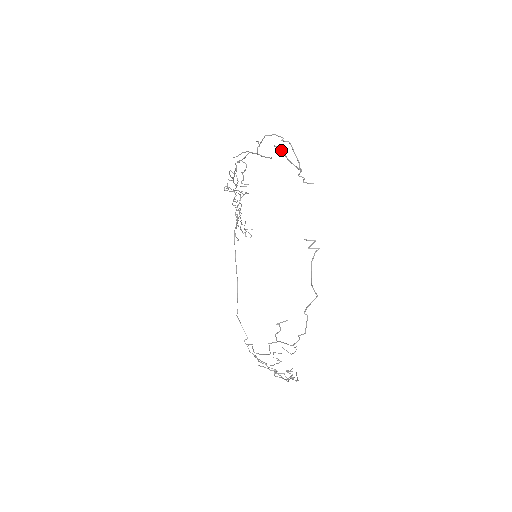
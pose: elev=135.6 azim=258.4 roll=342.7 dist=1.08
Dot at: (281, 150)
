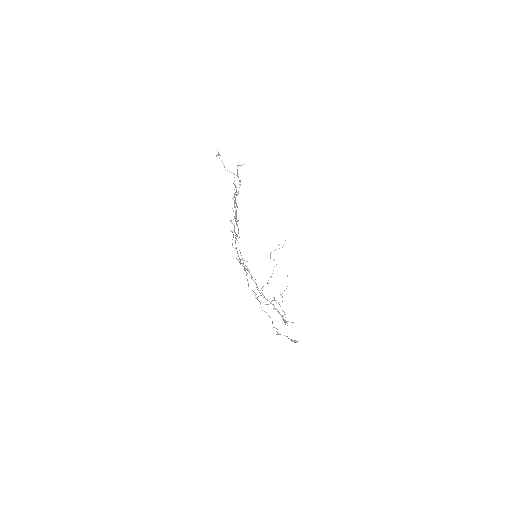
Dot at: occluded
